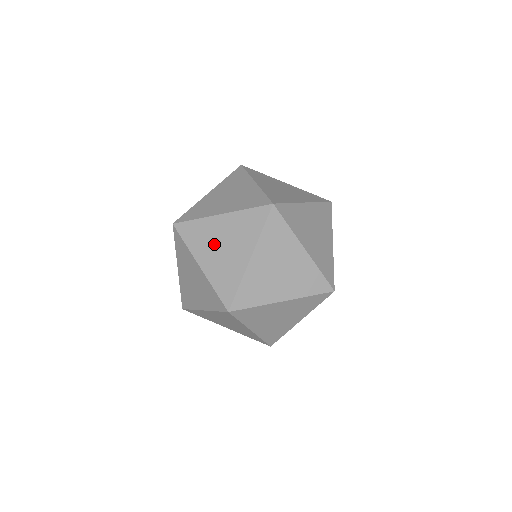
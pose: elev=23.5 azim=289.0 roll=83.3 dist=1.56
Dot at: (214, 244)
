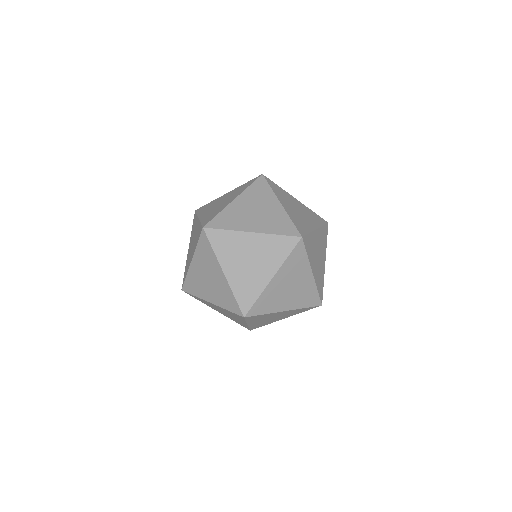
Dot at: occluded
